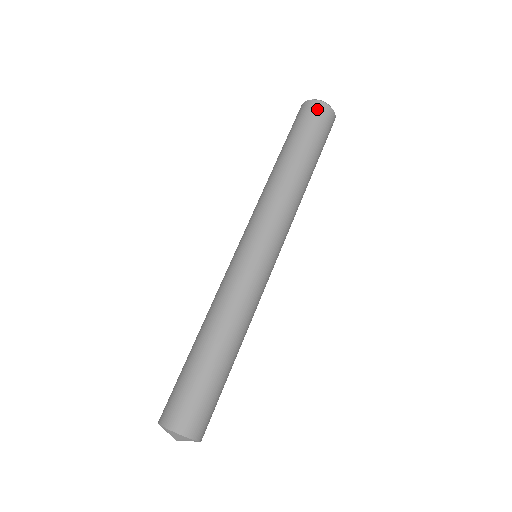
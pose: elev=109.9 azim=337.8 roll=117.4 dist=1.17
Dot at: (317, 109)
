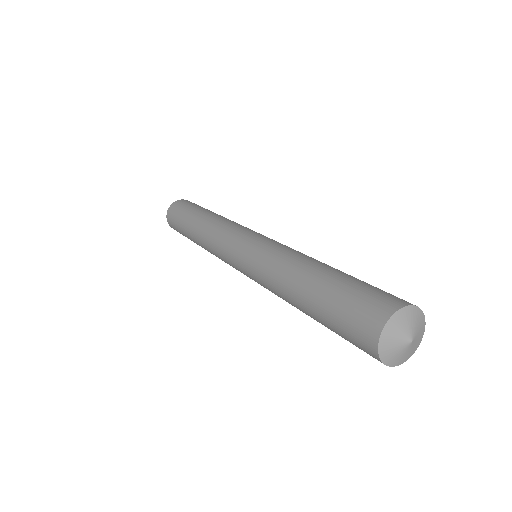
Dot at: occluded
